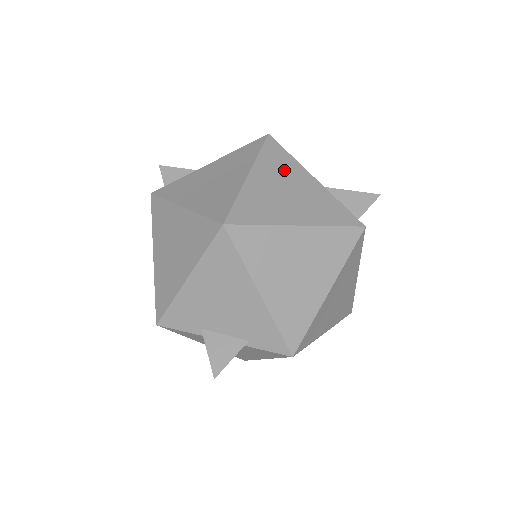
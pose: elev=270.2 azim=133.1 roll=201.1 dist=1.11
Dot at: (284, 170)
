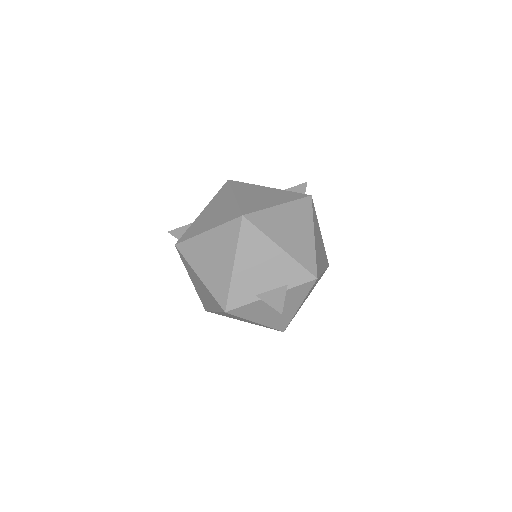
Dot at: (251, 189)
